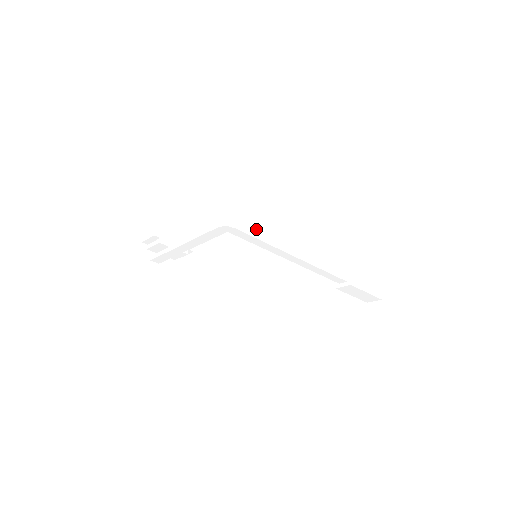
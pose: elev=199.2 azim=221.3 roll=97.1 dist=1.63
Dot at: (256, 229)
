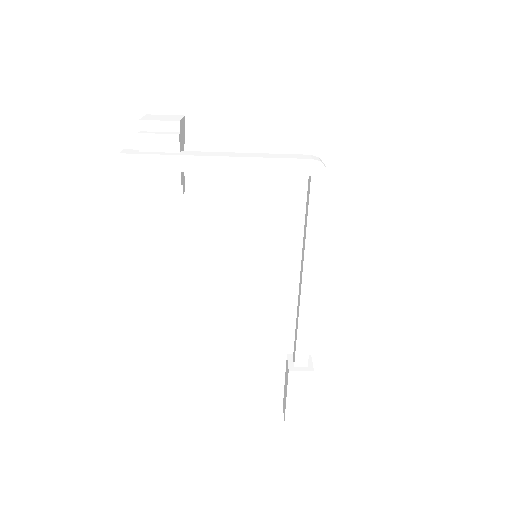
Dot at: occluded
